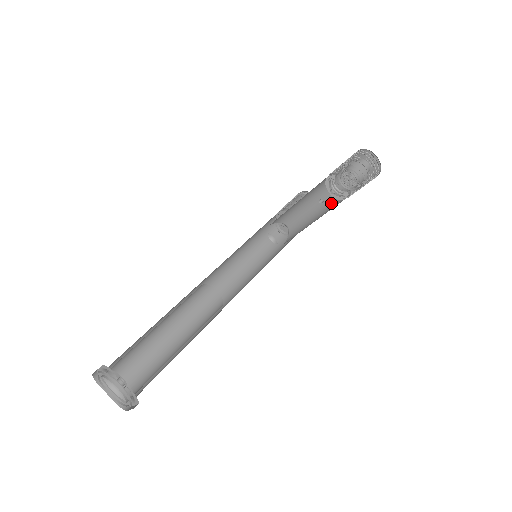
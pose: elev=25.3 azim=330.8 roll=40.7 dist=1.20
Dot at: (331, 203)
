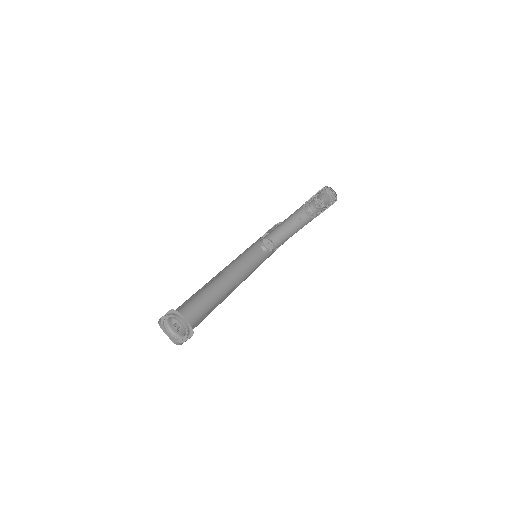
Dot at: (305, 222)
